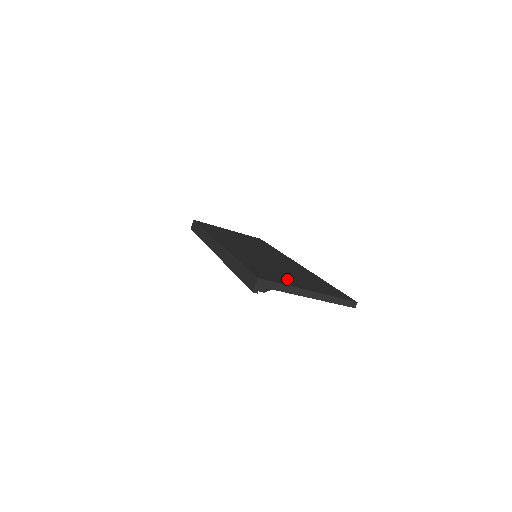
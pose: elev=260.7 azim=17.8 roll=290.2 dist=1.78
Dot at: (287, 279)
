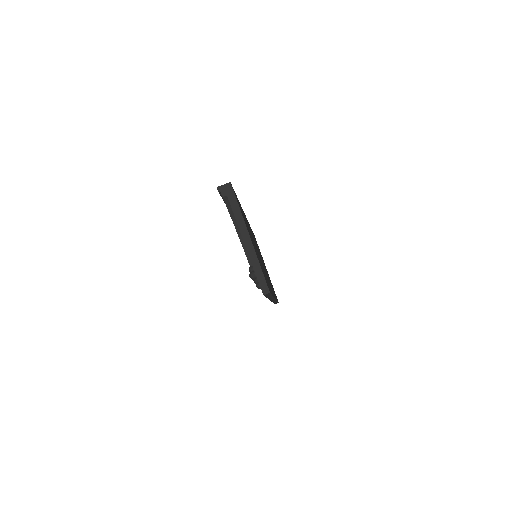
Dot at: occluded
